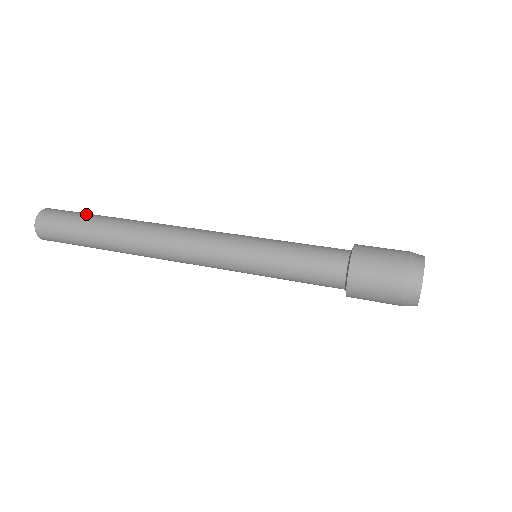
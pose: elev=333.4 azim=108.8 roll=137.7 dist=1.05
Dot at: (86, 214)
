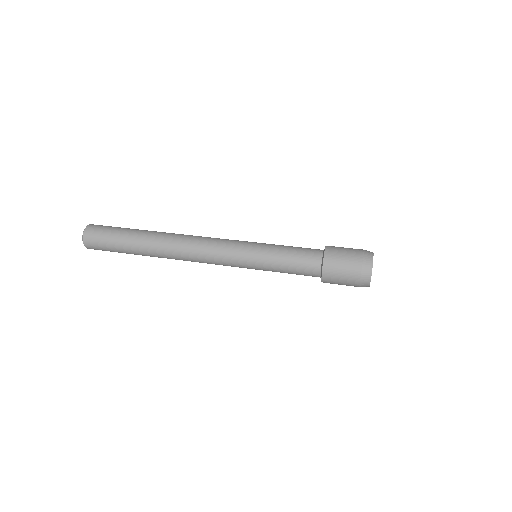
Dot at: (119, 237)
